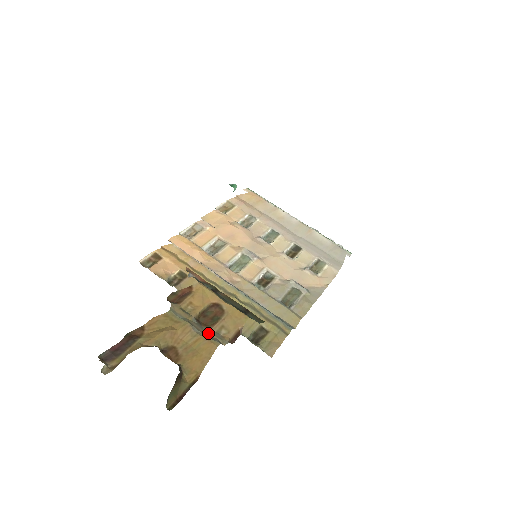
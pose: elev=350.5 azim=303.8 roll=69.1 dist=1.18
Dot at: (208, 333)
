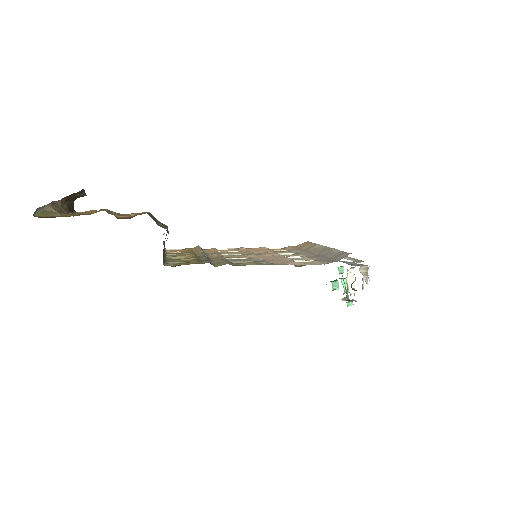
Dot at: occluded
